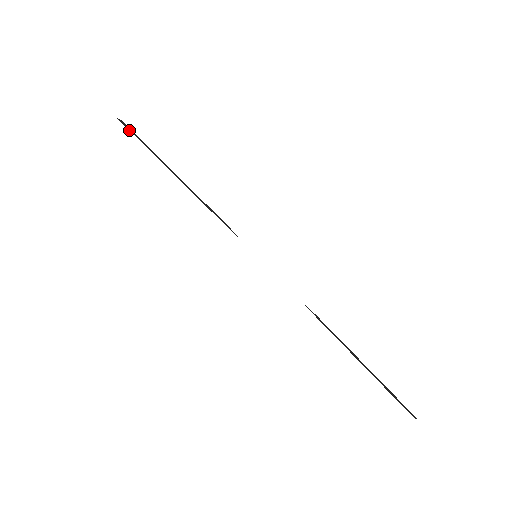
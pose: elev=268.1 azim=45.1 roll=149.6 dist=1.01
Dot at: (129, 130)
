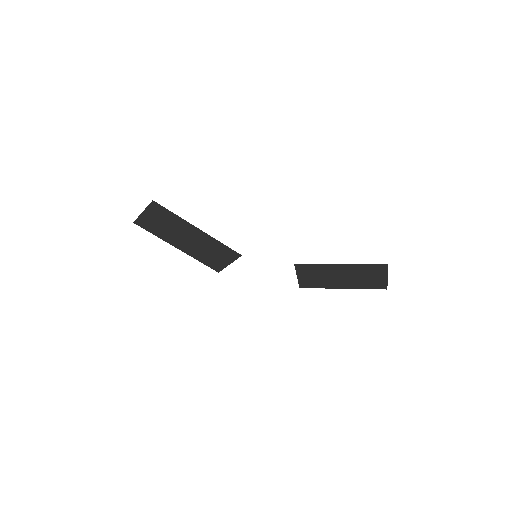
Dot at: (161, 206)
